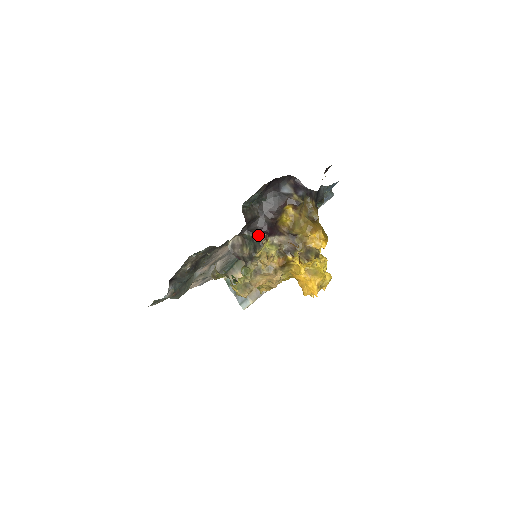
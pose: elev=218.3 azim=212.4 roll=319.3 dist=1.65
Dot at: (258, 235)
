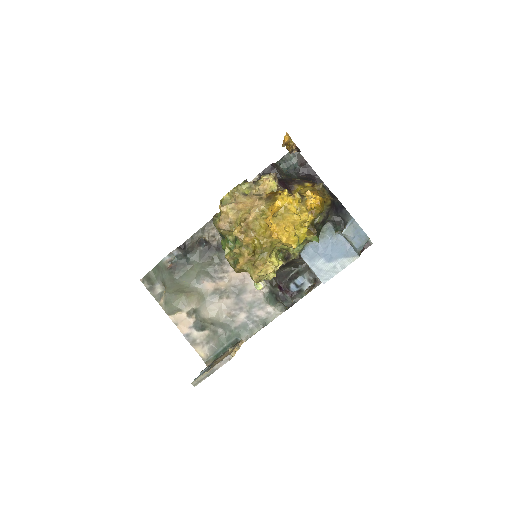
Dot at: occluded
